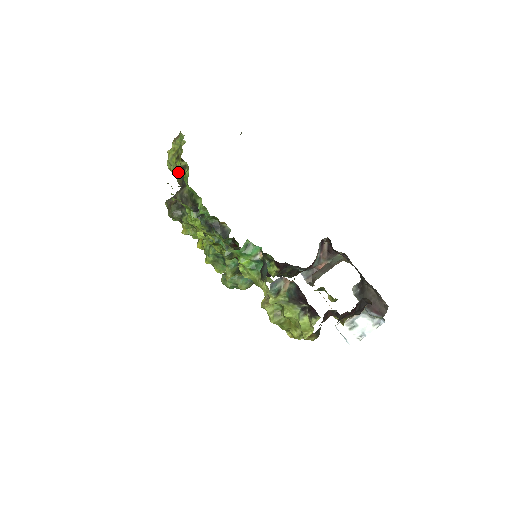
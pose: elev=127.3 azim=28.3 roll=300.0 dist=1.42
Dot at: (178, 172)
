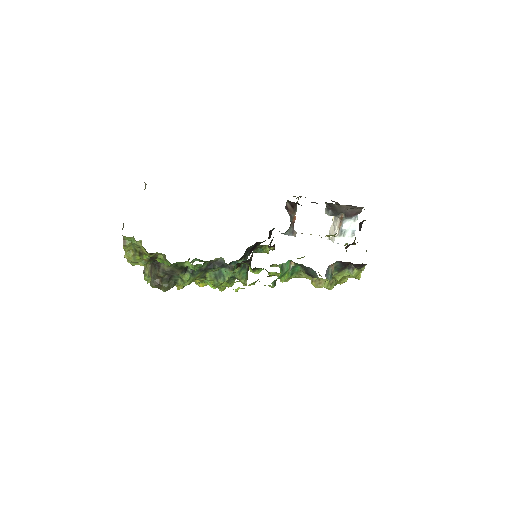
Dot at: (149, 262)
